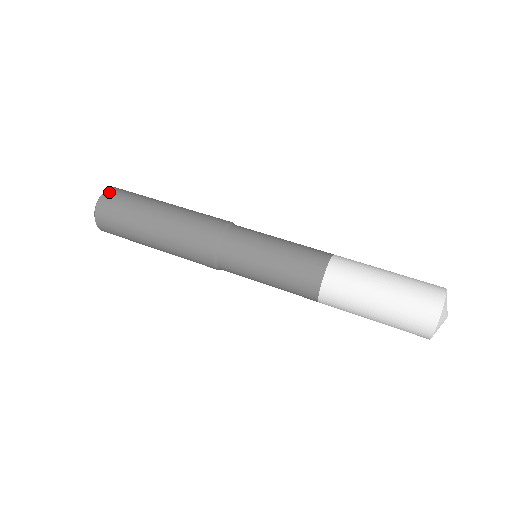
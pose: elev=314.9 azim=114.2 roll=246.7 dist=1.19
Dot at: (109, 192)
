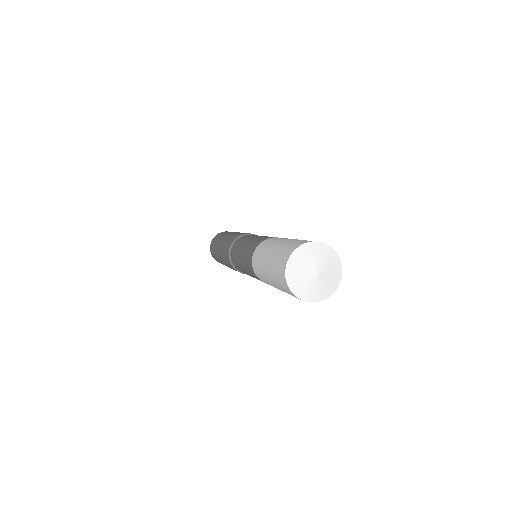
Dot at: occluded
